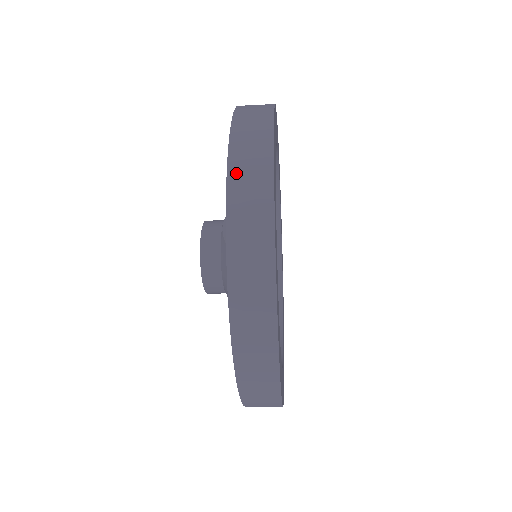
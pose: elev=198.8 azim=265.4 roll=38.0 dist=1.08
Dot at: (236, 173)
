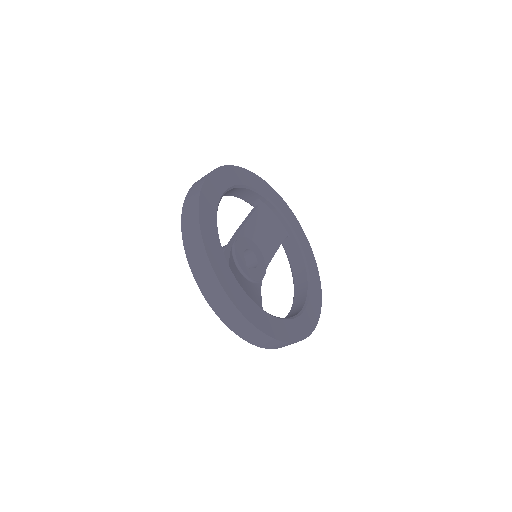
Dot at: (185, 228)
